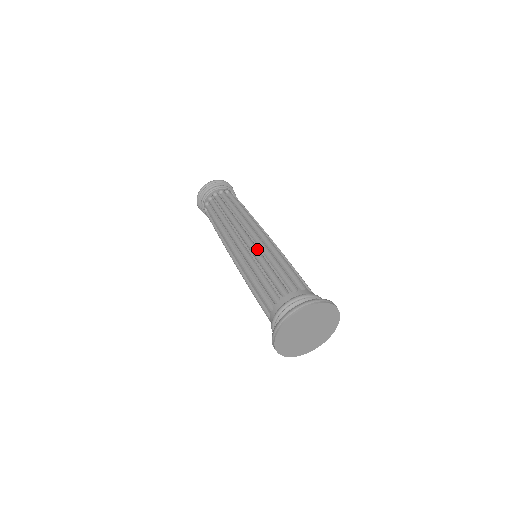
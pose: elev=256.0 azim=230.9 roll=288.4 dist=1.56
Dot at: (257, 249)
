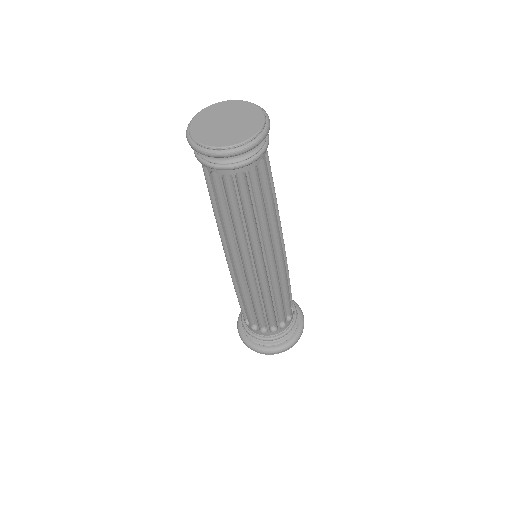
Dot at: (268, 285)
